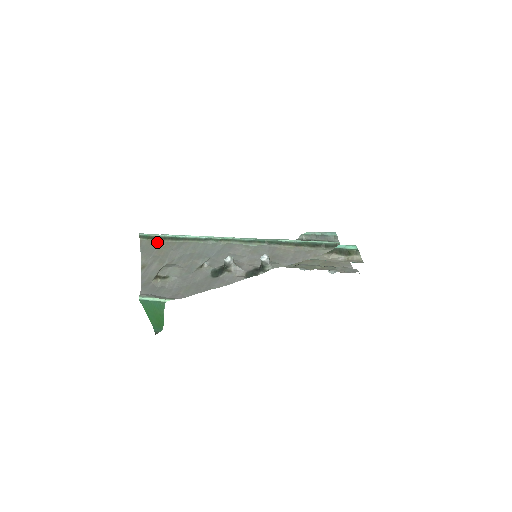
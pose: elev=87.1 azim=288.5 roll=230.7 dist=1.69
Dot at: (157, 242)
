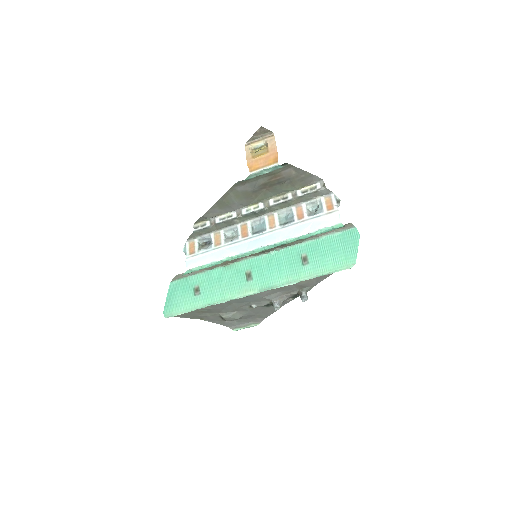
Dot at: (189, 312)
